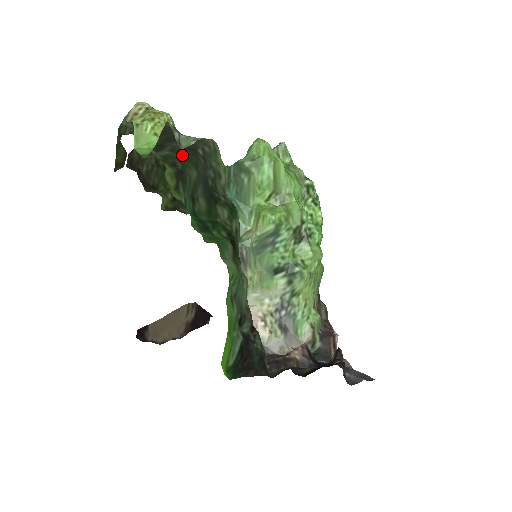
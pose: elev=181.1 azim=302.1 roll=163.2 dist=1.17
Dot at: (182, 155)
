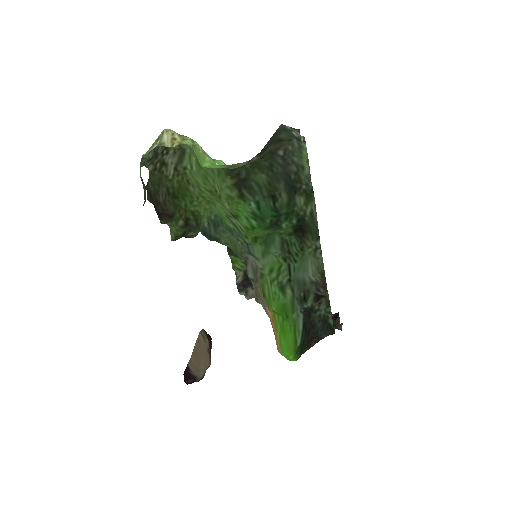
Dot at: (256, 161)
